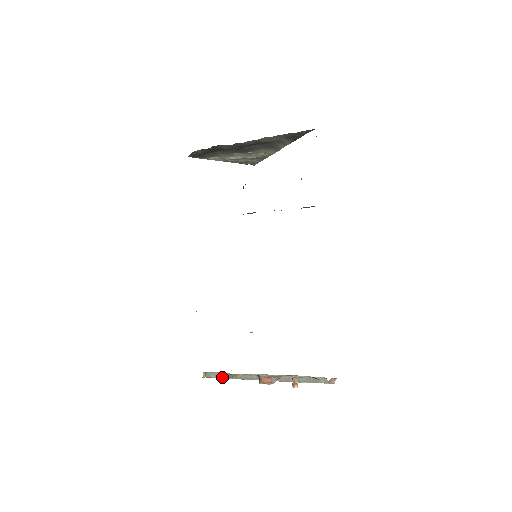
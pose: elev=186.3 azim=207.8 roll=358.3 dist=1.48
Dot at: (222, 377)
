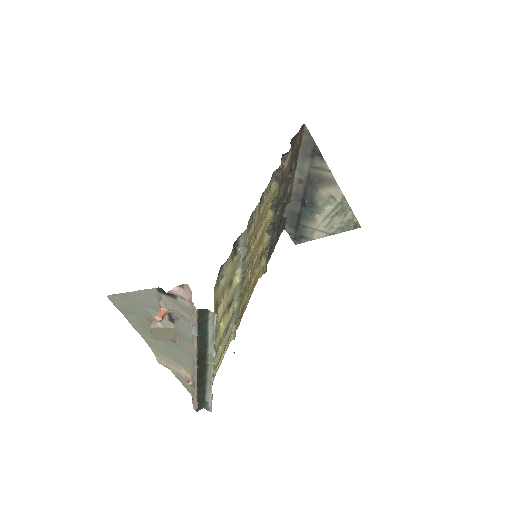
Dot at: (194, 394)
